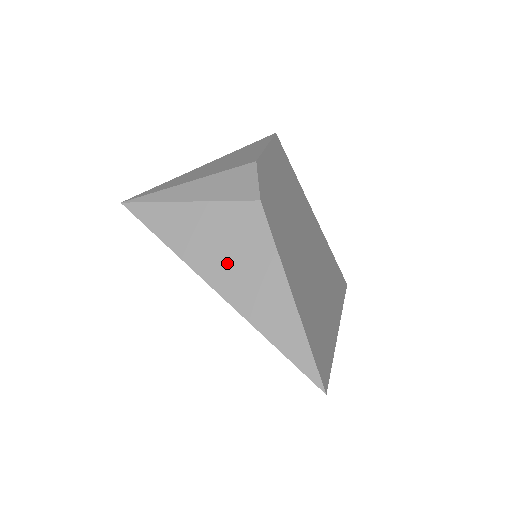
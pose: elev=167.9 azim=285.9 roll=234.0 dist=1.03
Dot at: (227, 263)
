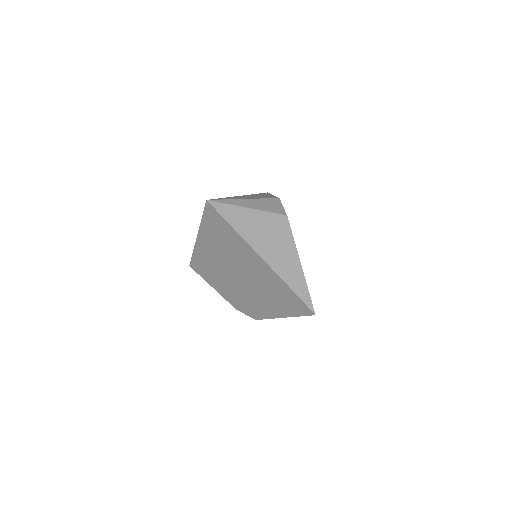
Dot at: (267, 243)
